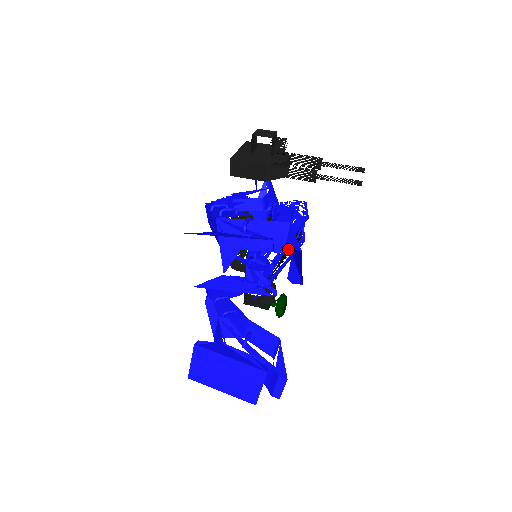
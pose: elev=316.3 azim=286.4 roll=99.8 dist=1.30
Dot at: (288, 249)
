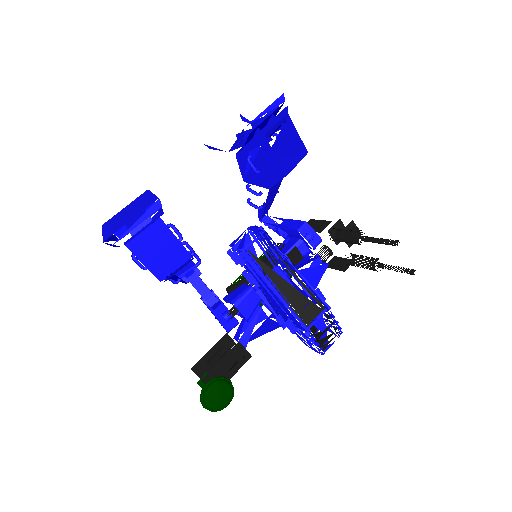
Dot at: (287, 170)
